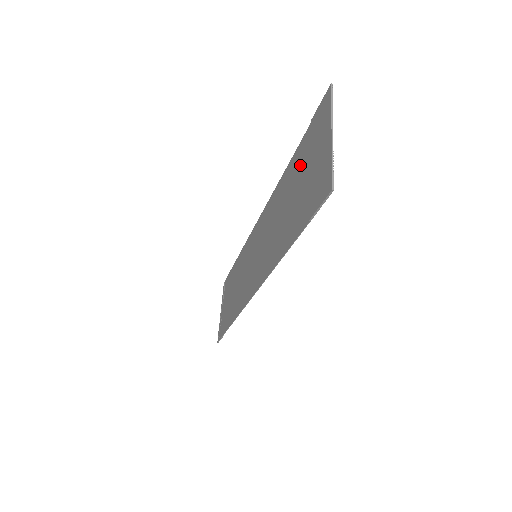
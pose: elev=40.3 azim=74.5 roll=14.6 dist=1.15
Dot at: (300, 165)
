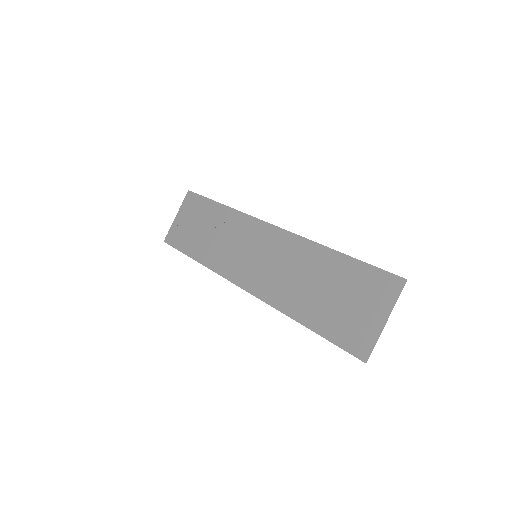
Dot at: (345, 280)
